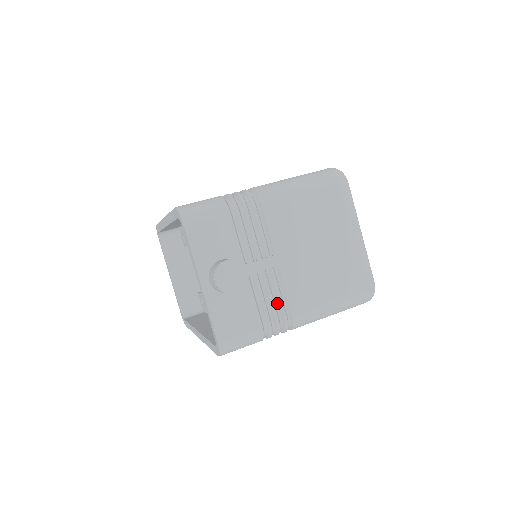
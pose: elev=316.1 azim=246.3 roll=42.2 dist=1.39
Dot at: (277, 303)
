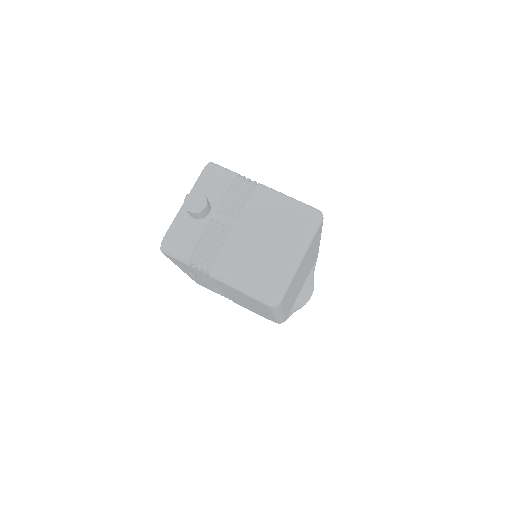
Dot at: (212, 248)
